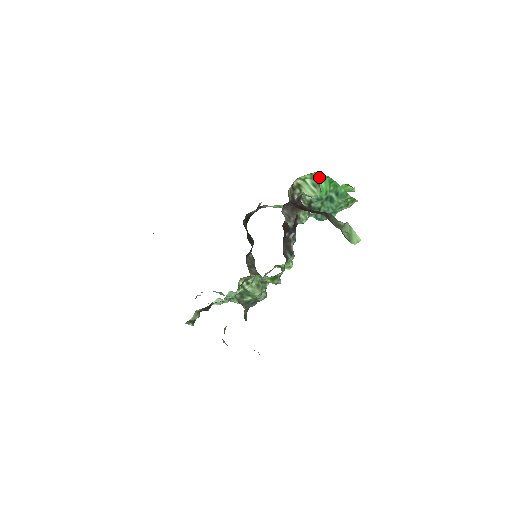
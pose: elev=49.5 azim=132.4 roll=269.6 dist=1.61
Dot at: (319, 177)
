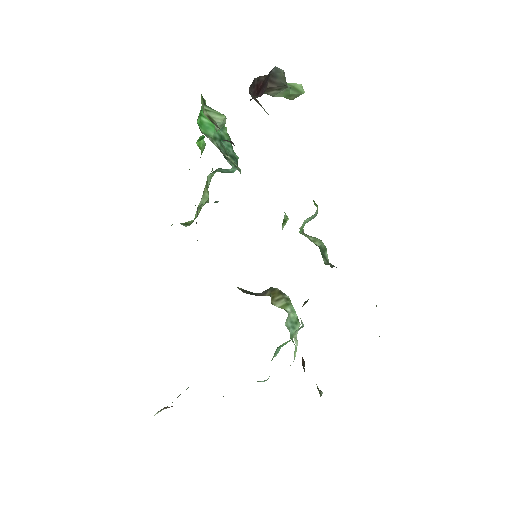
Dot at: (204, 103)
